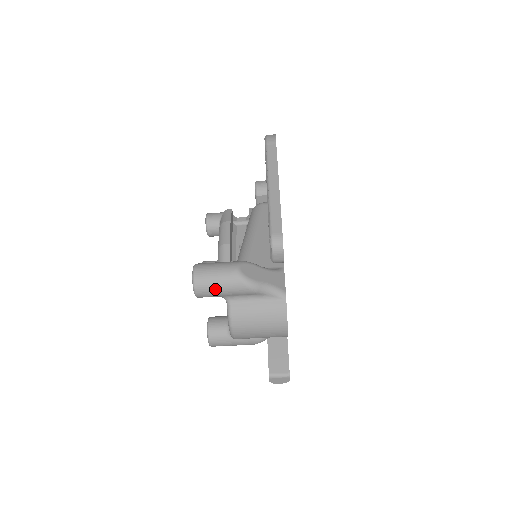
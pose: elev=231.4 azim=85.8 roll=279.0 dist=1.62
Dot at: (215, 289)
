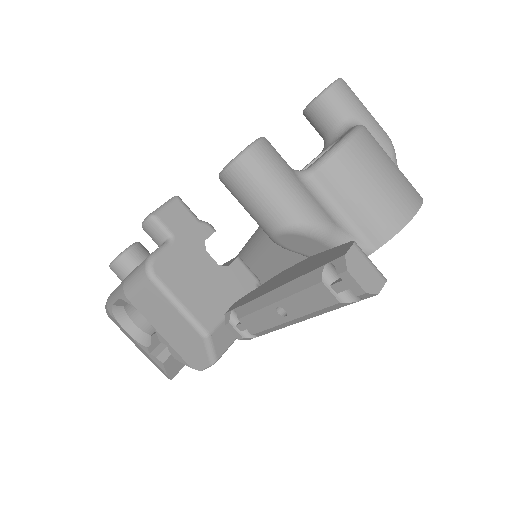
Dot at: (360, 103)
